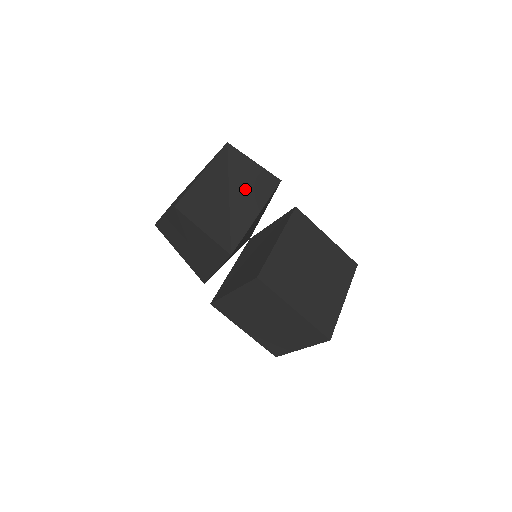
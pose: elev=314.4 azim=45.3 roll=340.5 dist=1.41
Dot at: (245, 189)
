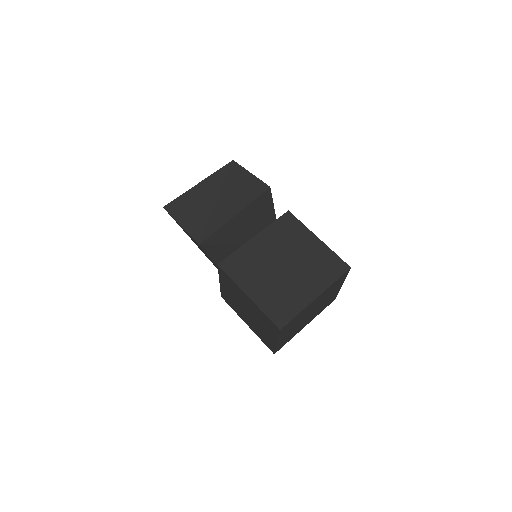
Dot at: (233, 195)
